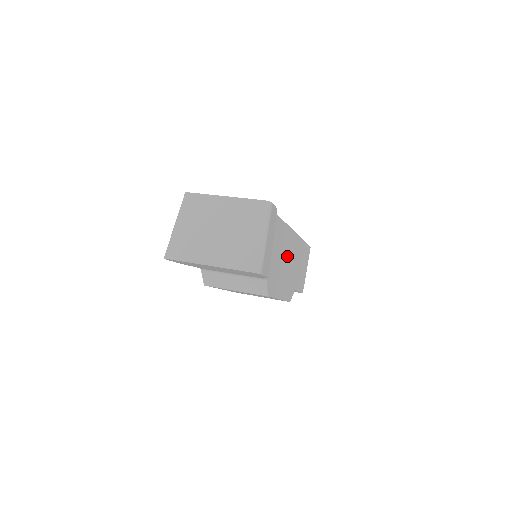
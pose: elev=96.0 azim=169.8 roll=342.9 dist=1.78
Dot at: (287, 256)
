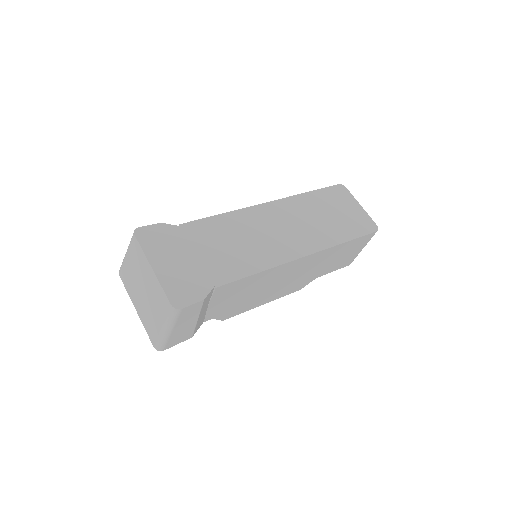
Dot at: (278, 279)
